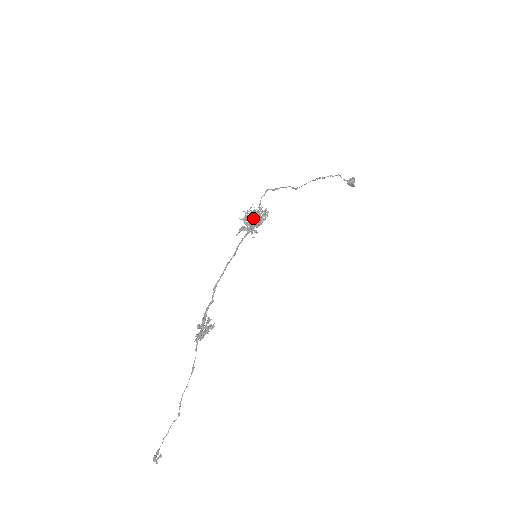
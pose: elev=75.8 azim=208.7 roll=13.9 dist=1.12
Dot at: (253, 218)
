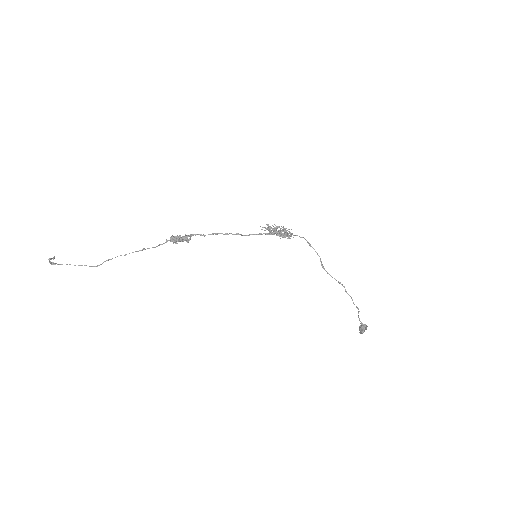
Dot at: occluded
